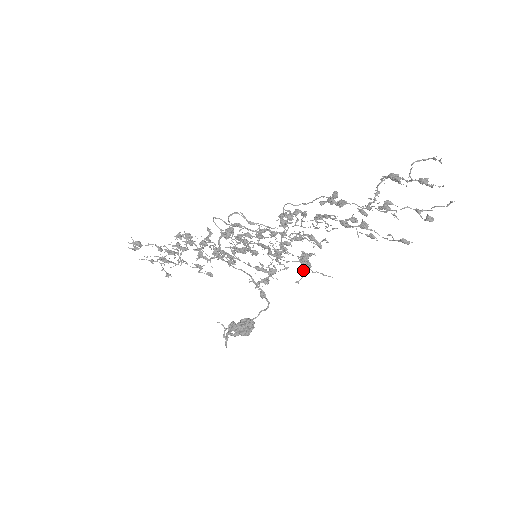
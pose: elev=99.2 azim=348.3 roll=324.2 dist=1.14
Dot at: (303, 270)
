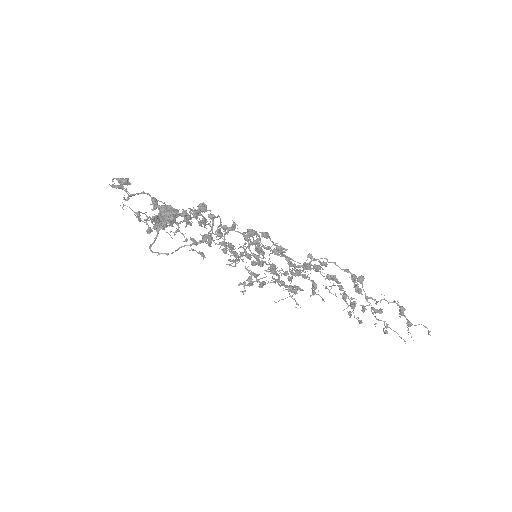
Dot at: occluded
